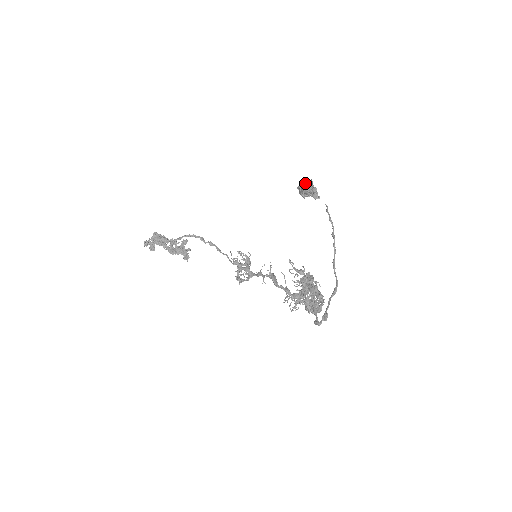
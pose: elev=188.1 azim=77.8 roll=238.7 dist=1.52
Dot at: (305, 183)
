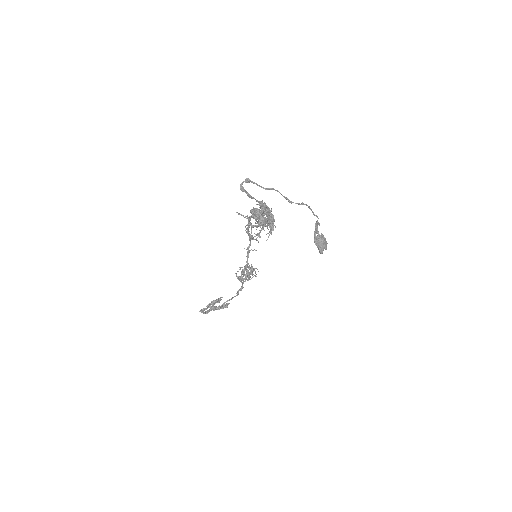
Dot at: occluded
